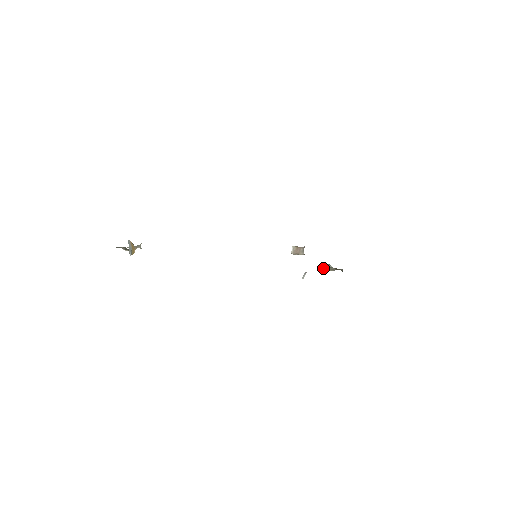
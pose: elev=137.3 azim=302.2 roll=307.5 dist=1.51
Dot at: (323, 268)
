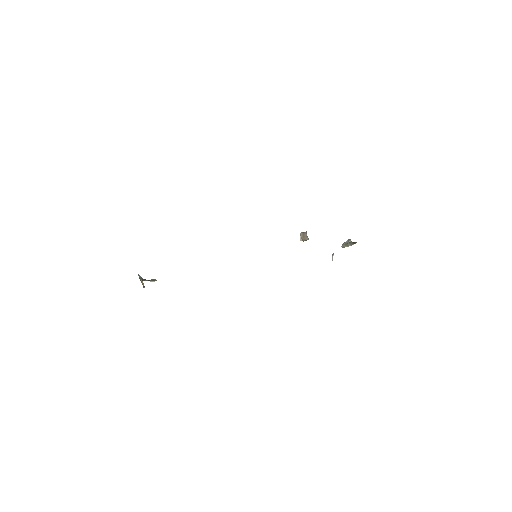
Dot at: (344, 245)
